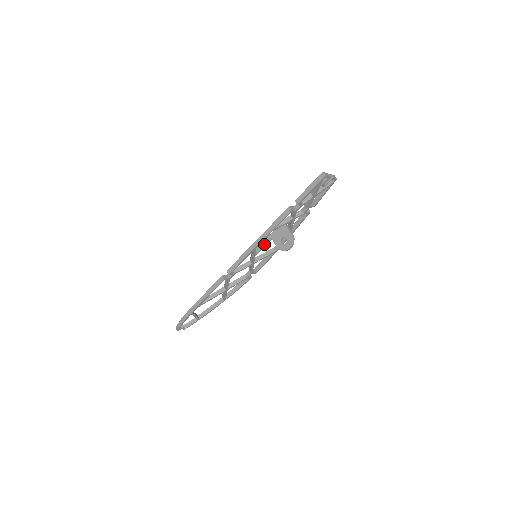
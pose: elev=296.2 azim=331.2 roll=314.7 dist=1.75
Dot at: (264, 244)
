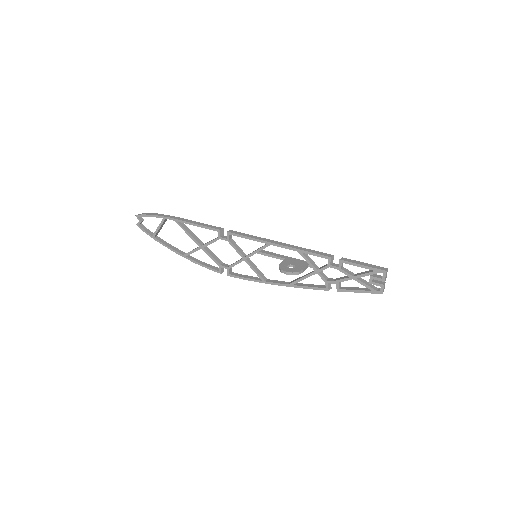
Dot at: (276, 255)
